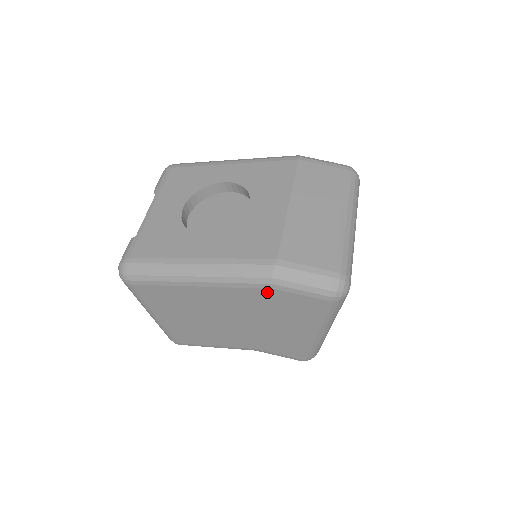
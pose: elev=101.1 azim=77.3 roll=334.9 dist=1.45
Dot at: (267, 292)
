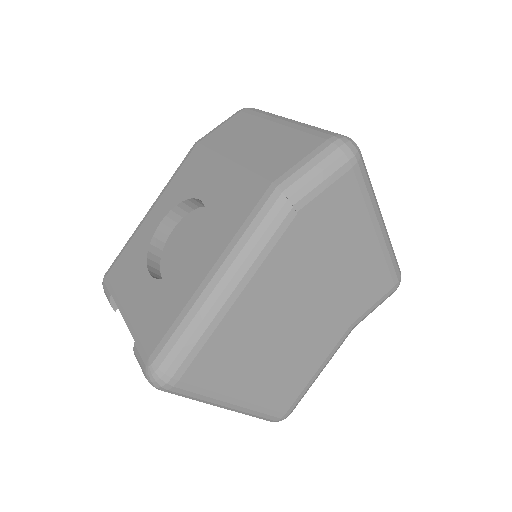
Dot at: (299, 222)
